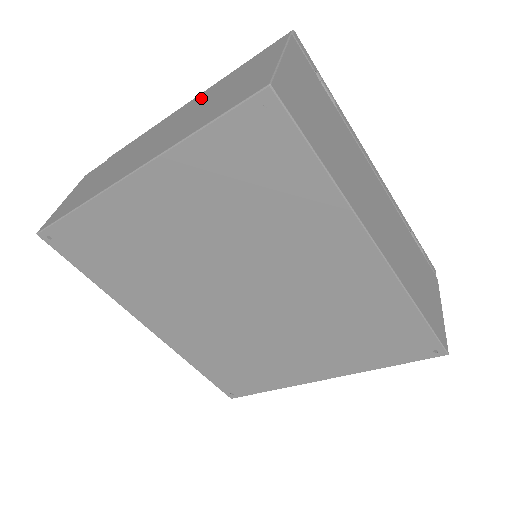
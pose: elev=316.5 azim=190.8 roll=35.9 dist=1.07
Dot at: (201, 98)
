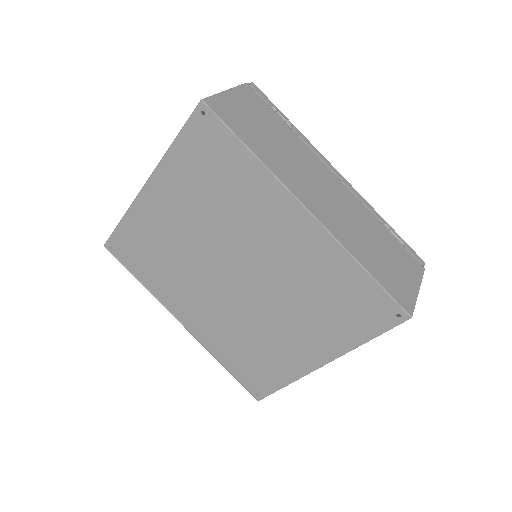
Dot at: occluded
